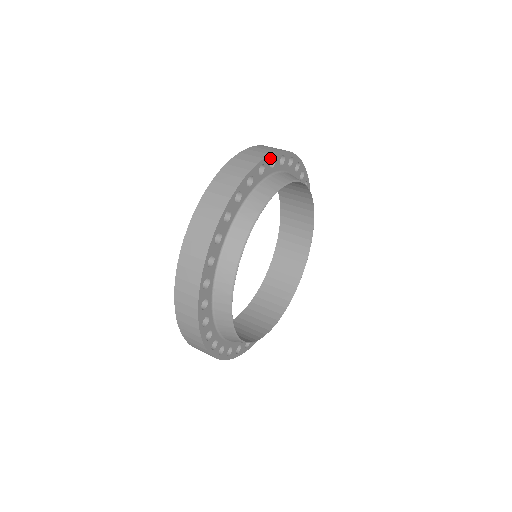
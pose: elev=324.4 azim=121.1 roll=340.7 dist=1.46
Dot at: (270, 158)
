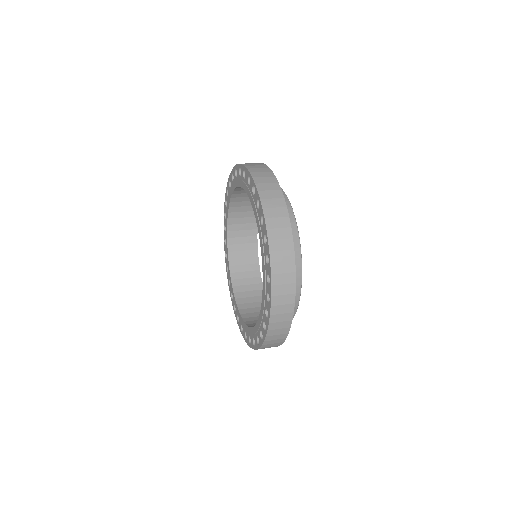
Dot at: occluded
